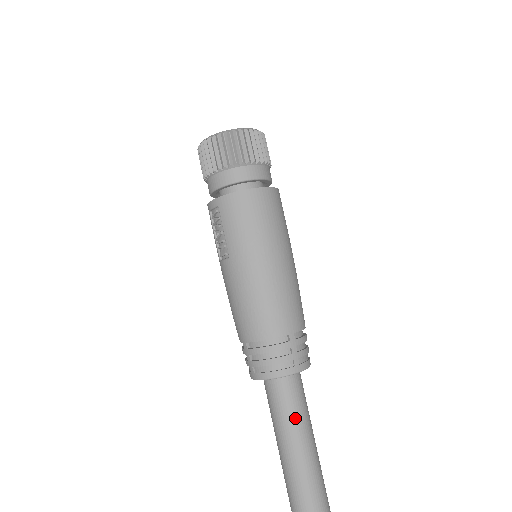
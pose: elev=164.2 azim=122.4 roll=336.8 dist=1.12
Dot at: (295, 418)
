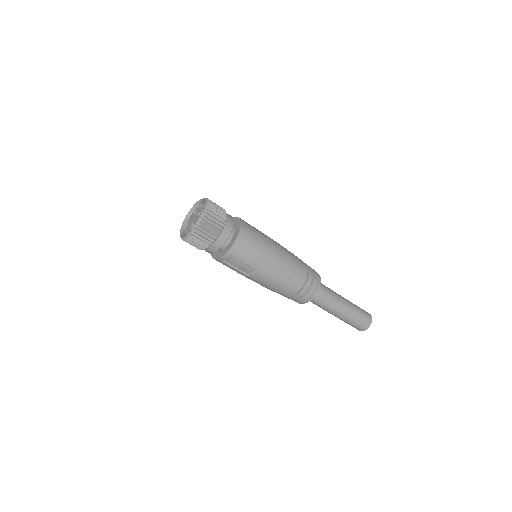
Dot at: (332, 297)
